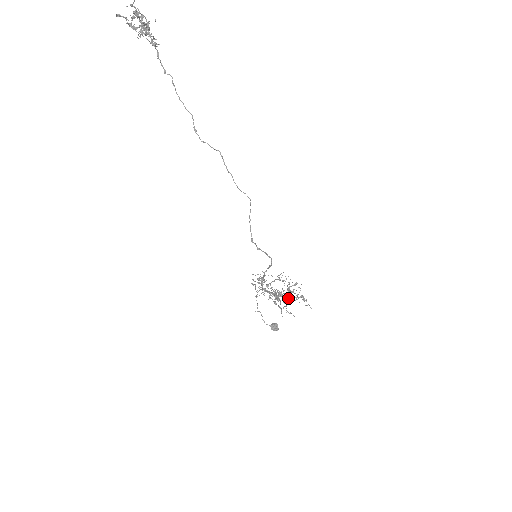
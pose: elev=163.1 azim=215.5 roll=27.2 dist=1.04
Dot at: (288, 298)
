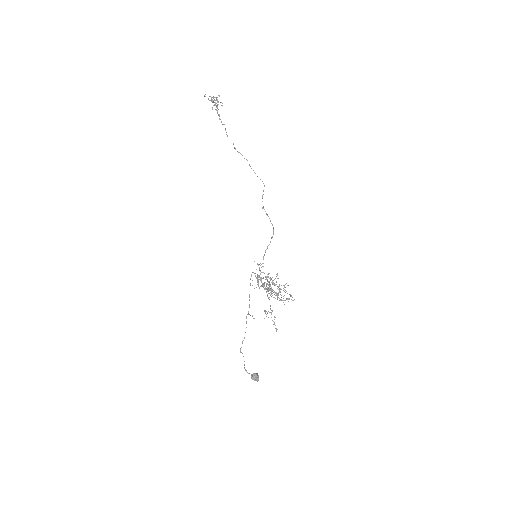
Dot at: occluded
